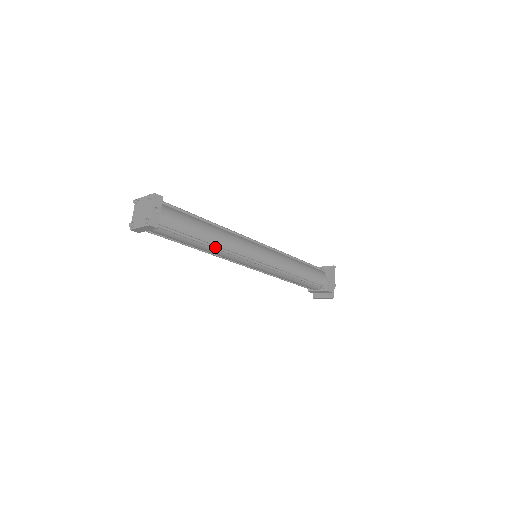
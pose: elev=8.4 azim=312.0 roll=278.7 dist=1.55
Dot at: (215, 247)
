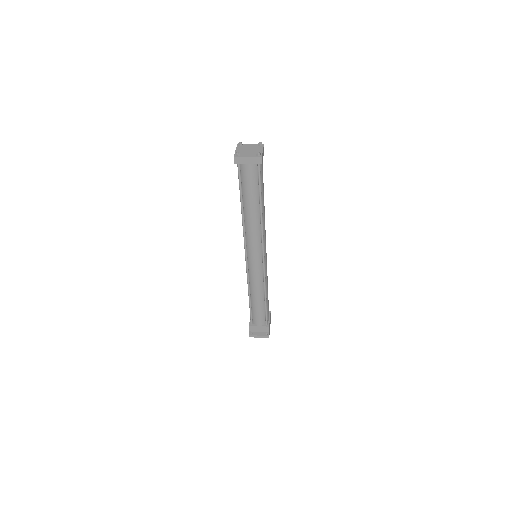
Dot at: (262, 216)
